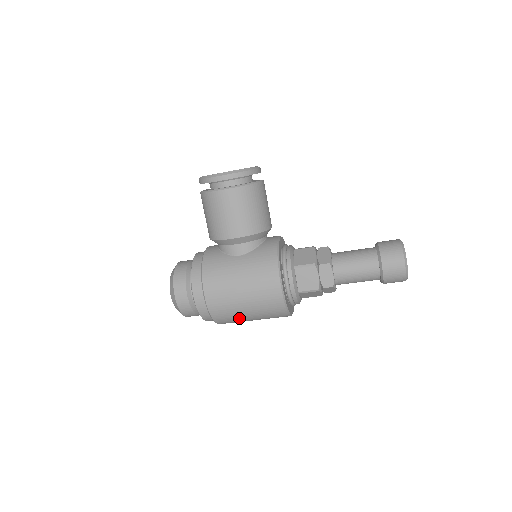
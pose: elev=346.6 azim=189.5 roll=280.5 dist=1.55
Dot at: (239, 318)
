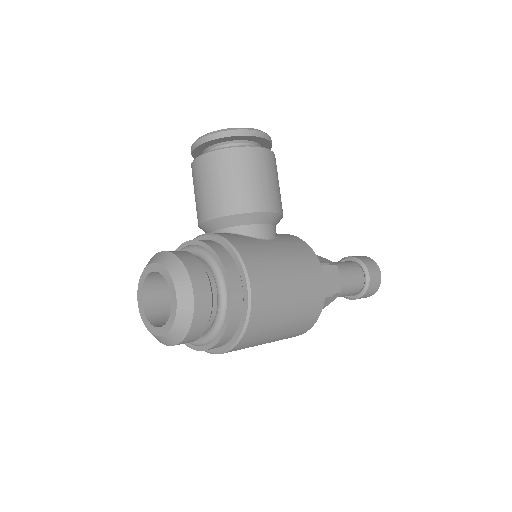
Dot at: (271, 330)
